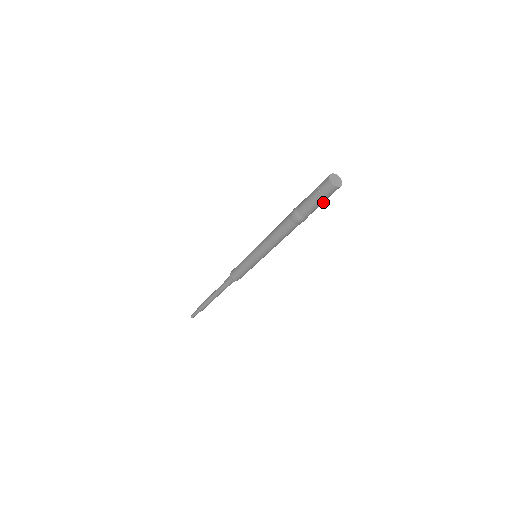
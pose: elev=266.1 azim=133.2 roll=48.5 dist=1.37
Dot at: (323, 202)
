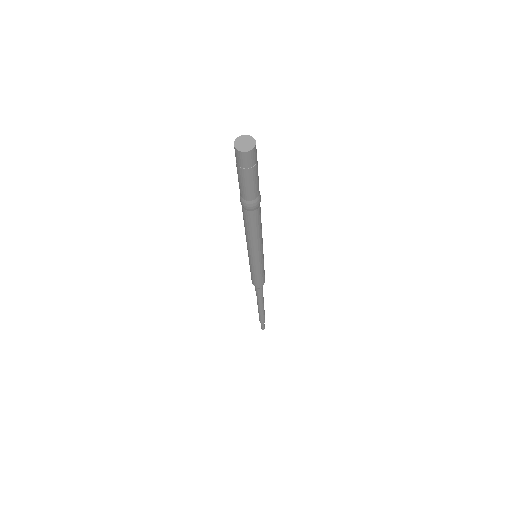
Dot at: (257, 171)
